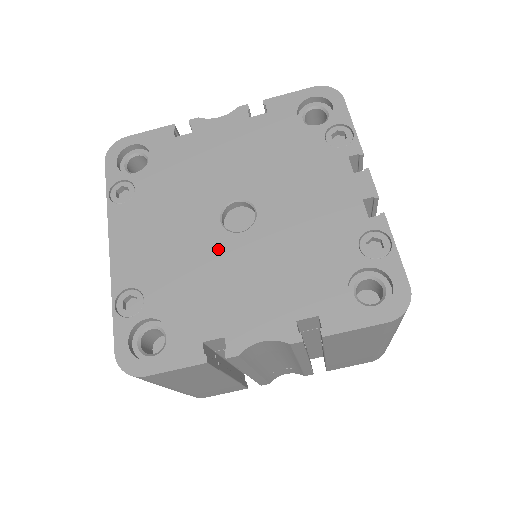
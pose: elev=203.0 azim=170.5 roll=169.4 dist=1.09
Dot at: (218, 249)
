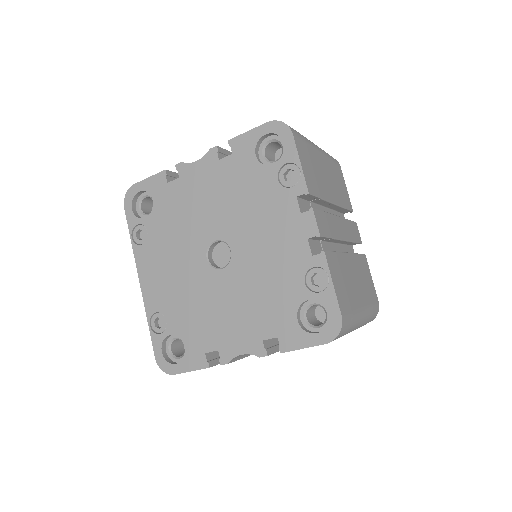
Dot at: (208, 283)
